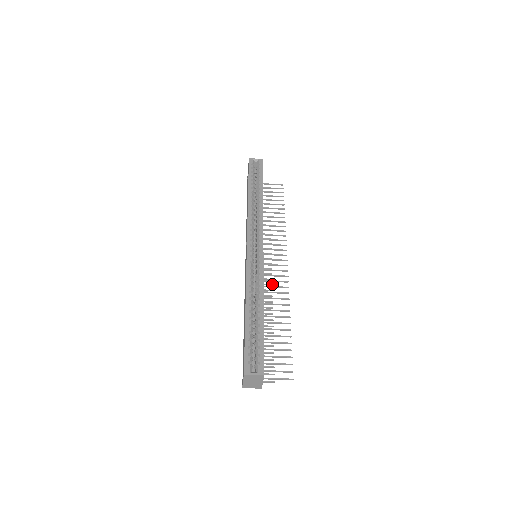
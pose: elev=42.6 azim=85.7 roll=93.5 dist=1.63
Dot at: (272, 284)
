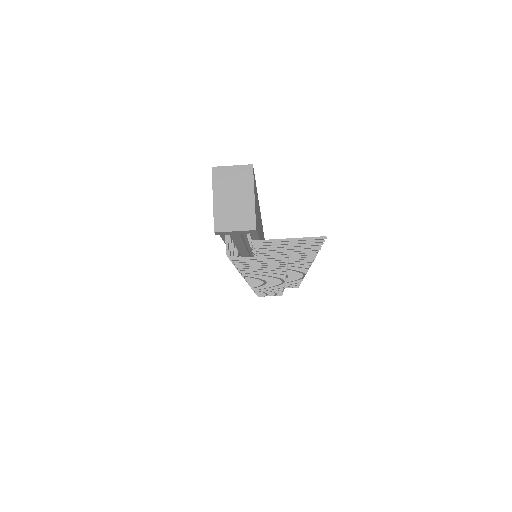
Dot at: (284, 280)
